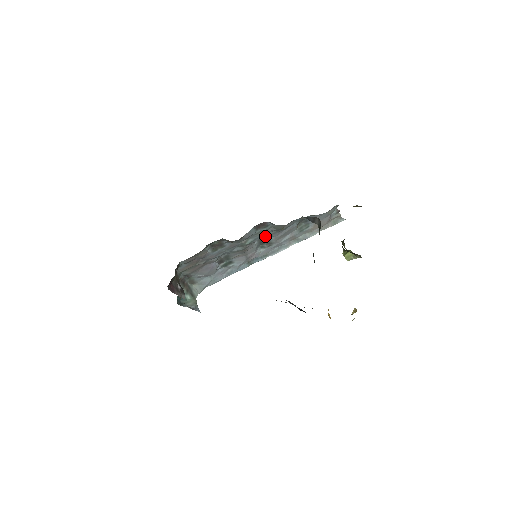
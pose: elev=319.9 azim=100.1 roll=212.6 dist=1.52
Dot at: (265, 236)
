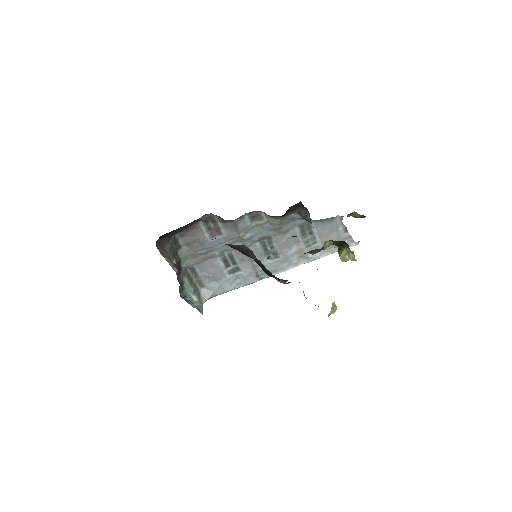
Dot at: (267, 240)
